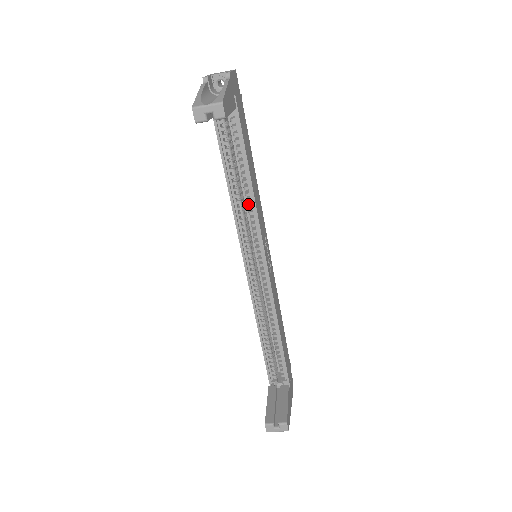
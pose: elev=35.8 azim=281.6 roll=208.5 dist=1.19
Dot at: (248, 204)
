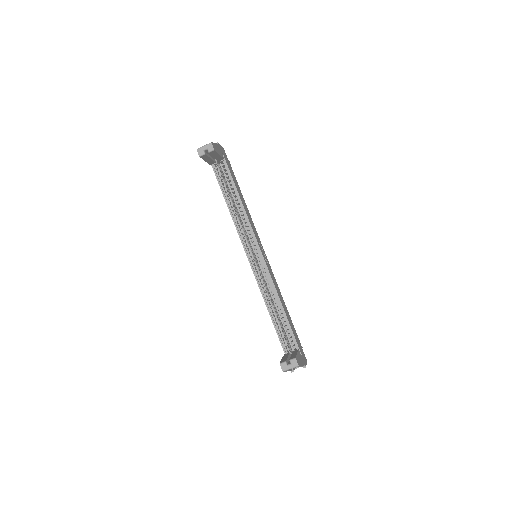
Dot at: (243, 218)
